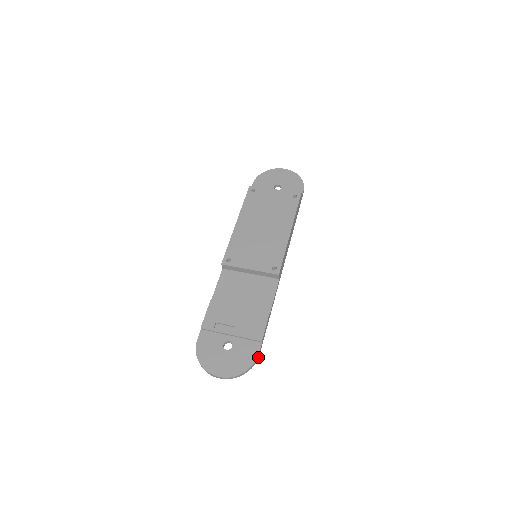
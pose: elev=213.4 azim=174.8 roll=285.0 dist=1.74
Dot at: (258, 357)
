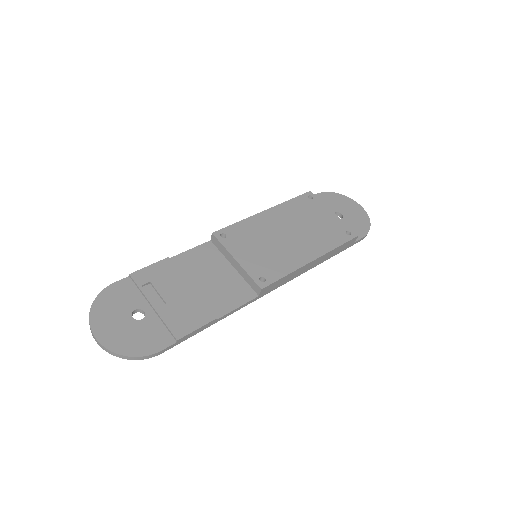
Dot at: (158, 354)
